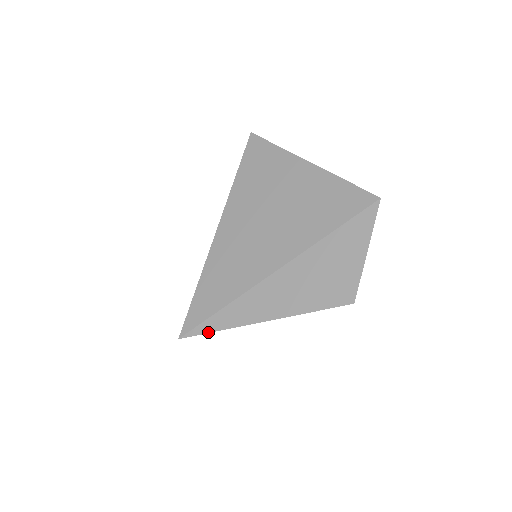
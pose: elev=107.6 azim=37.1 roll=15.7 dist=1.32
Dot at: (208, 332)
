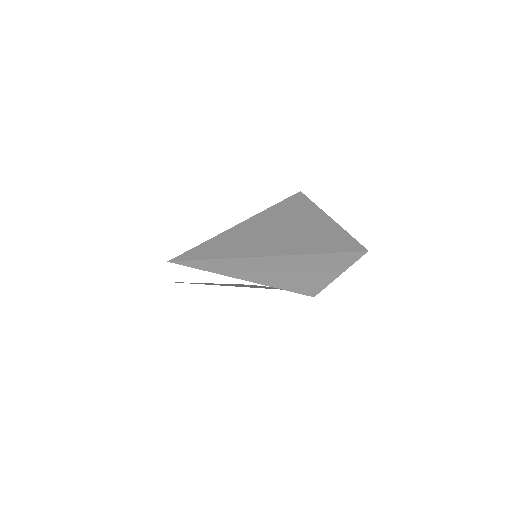
Dot at: (193, 267)
